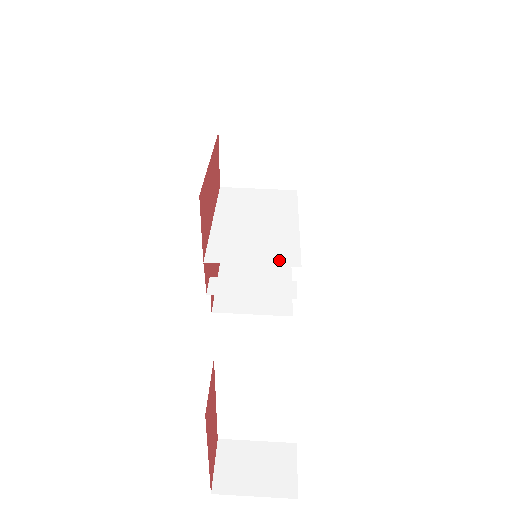
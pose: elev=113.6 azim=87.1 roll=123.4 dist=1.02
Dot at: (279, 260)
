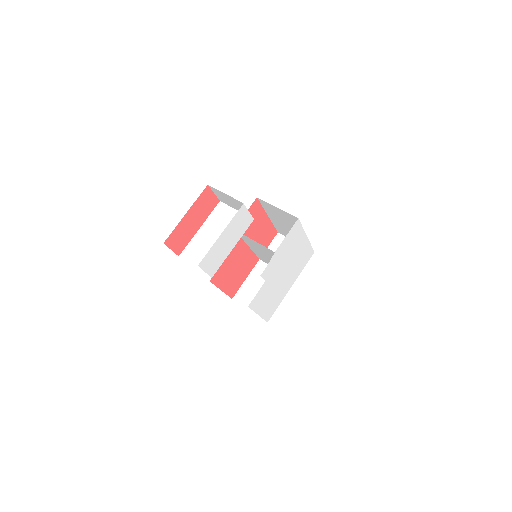
Dot at: (267, 249)
